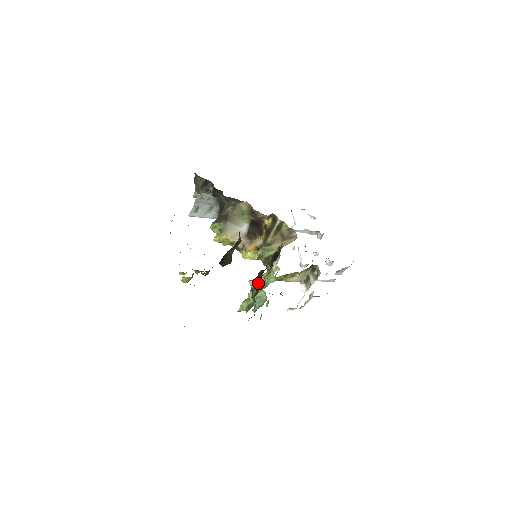
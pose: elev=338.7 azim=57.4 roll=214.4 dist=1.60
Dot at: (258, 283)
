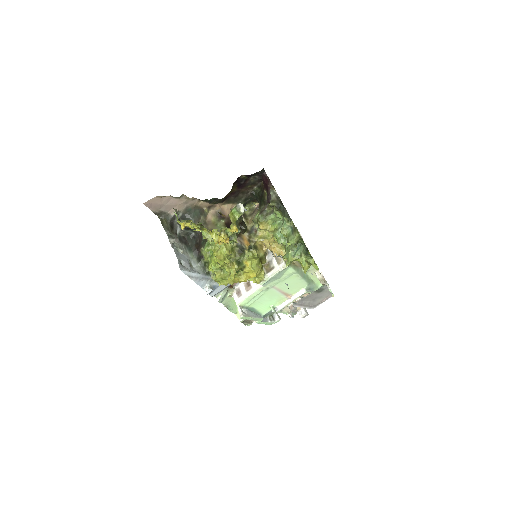
Dot at: (274, 199)
